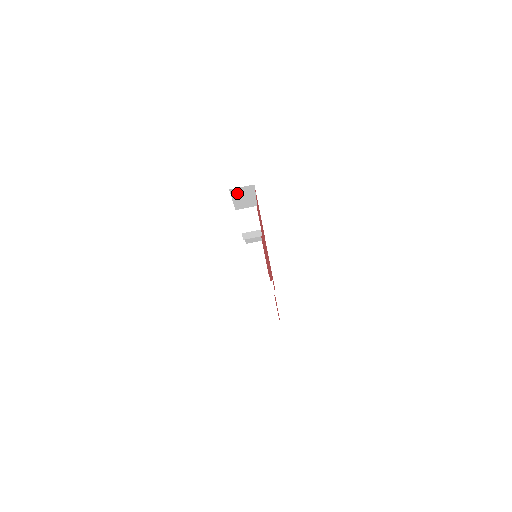
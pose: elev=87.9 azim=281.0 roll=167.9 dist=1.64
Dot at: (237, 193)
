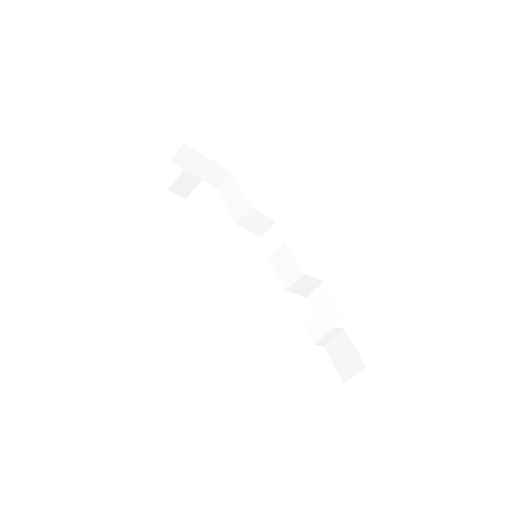
Dot at: occluded
